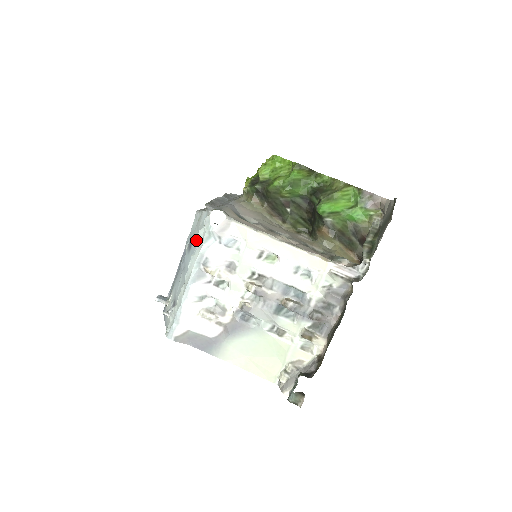
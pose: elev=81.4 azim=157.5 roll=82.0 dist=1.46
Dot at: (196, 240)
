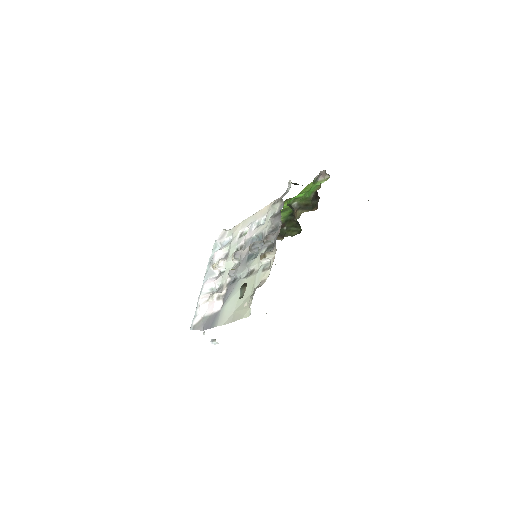
Dot at: occluded
